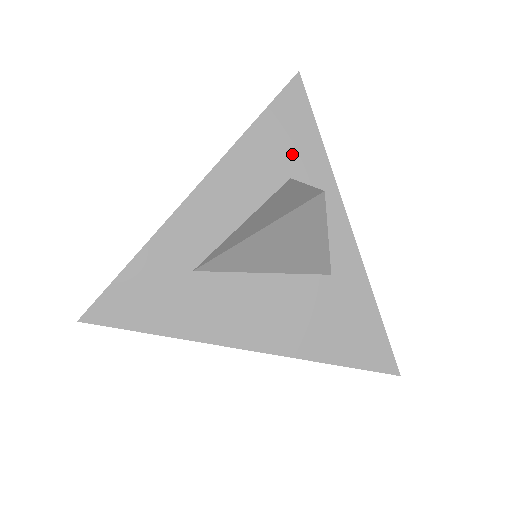
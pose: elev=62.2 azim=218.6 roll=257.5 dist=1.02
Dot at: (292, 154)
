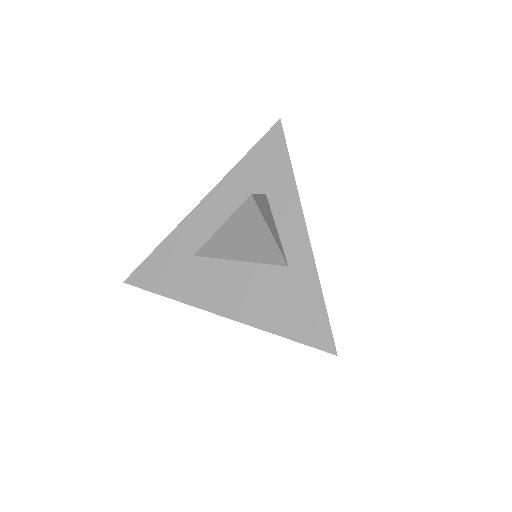
Dot at: (269, 176)
